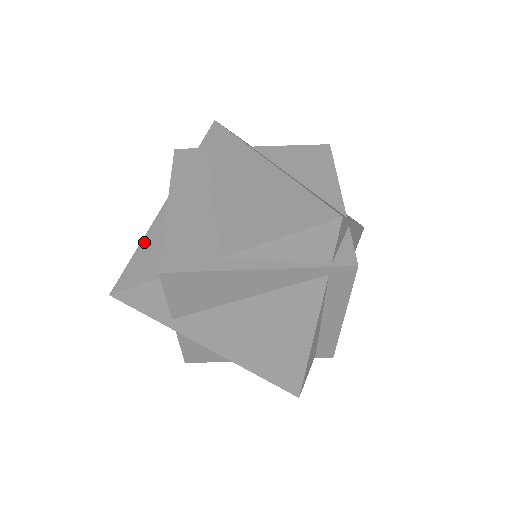
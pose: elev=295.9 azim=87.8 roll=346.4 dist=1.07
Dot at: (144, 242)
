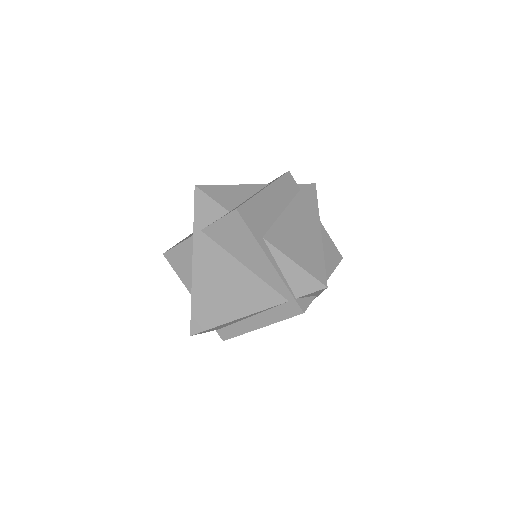
Dot at: (233, 187)
